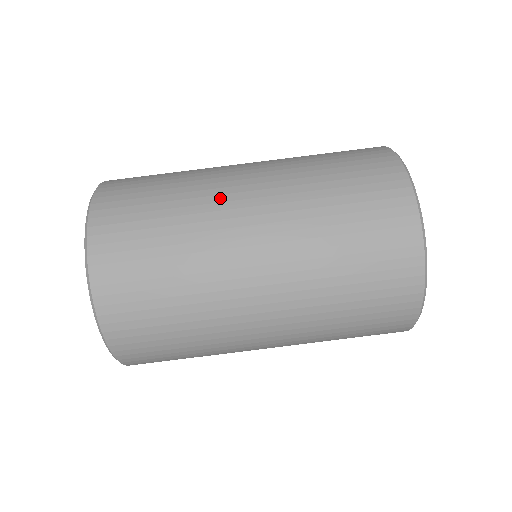
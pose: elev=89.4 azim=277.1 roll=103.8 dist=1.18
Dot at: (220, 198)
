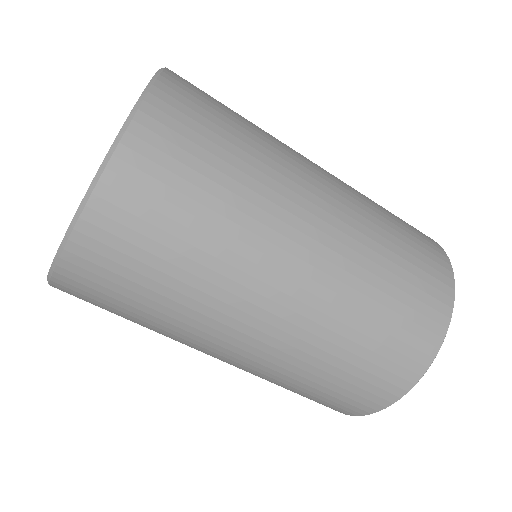
Dot at: (213, 332)
